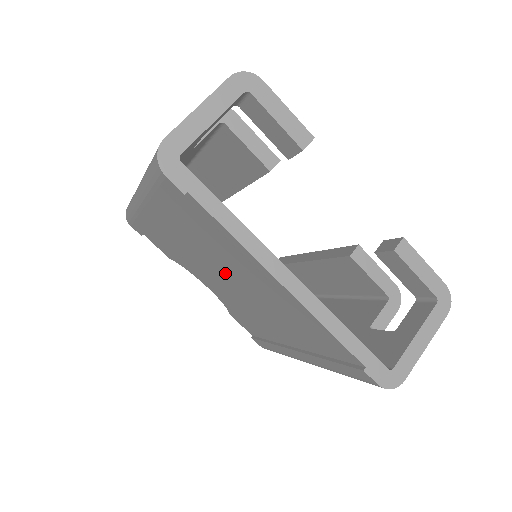
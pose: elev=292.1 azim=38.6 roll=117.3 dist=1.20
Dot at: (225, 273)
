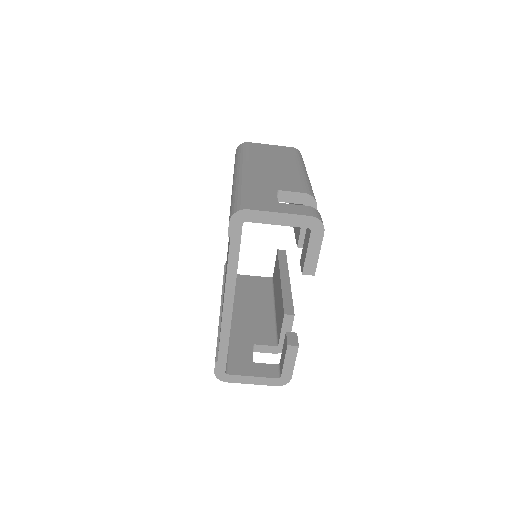
Dot at: occluded
